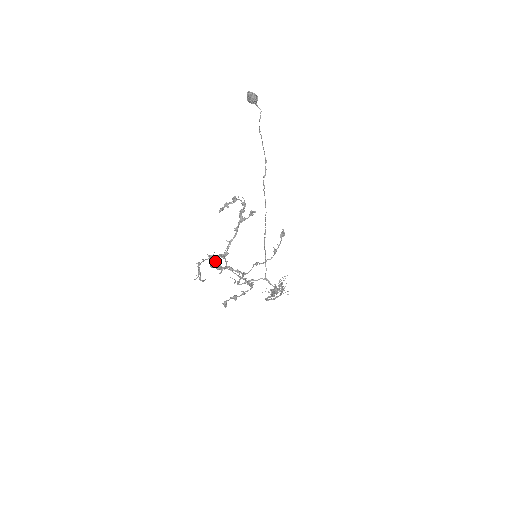
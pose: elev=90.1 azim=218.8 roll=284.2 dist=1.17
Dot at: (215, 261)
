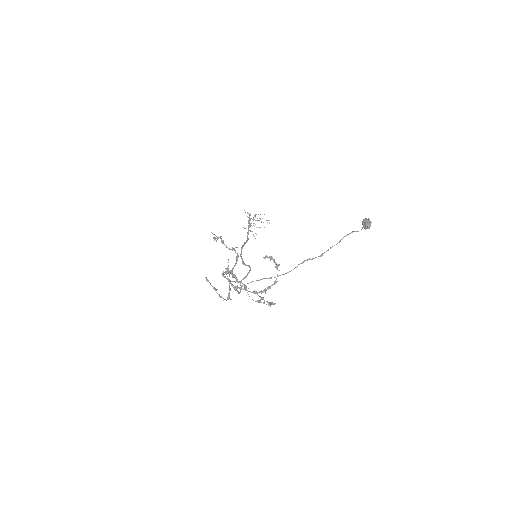
Dot at: occluded
